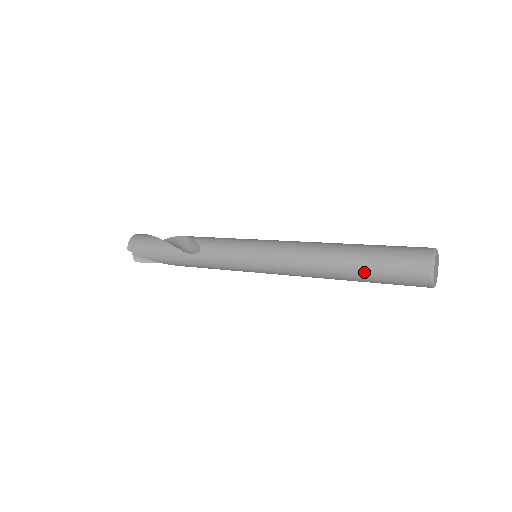
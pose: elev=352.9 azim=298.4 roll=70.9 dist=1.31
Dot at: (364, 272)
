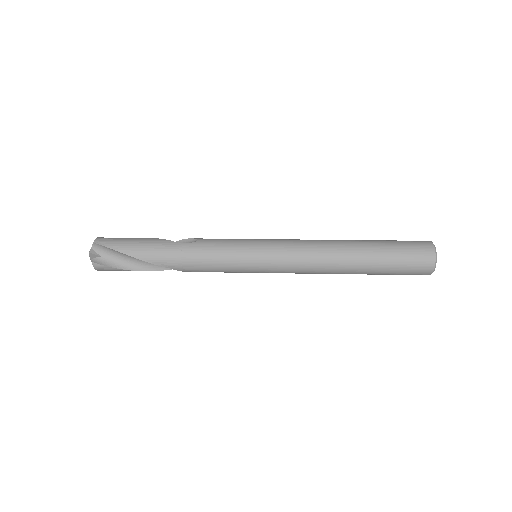
Dot at: (376, 250)
